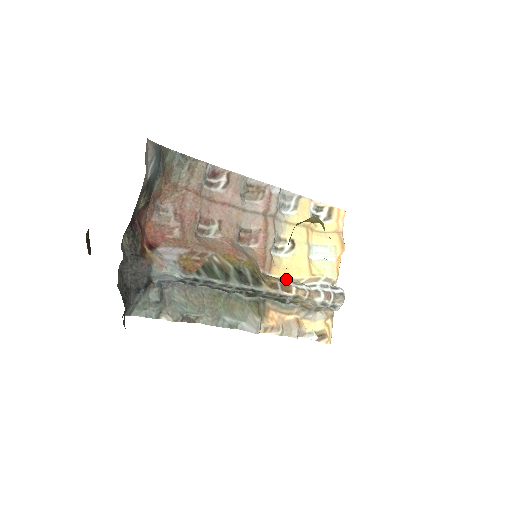
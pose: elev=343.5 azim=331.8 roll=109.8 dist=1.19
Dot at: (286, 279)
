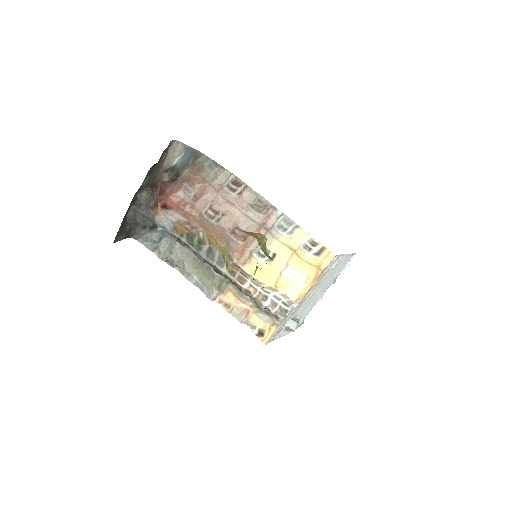
Dot at: (252, 277)
